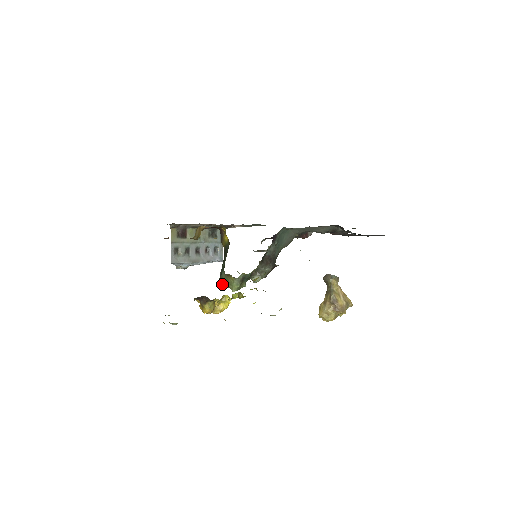
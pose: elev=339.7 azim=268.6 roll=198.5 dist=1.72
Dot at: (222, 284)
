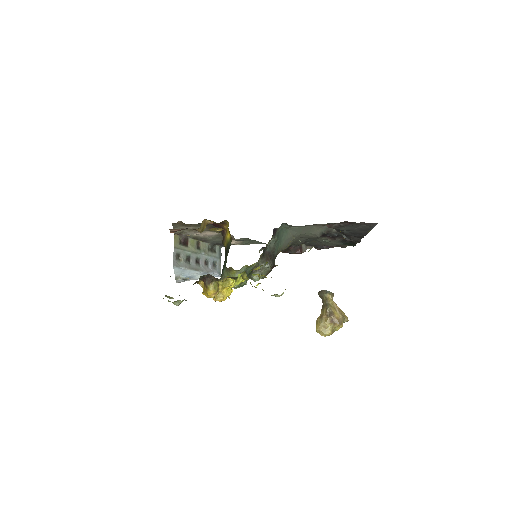
Dot at: occluded
